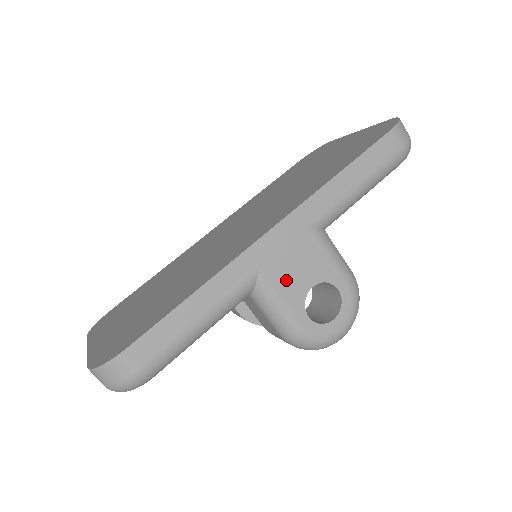
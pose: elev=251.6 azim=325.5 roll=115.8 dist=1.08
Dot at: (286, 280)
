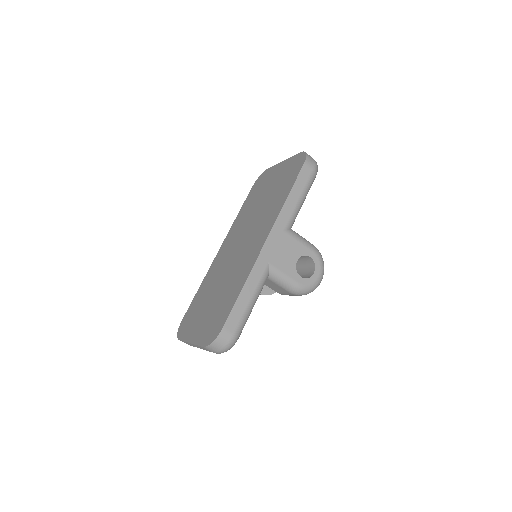
Dot at: (283, 263)
